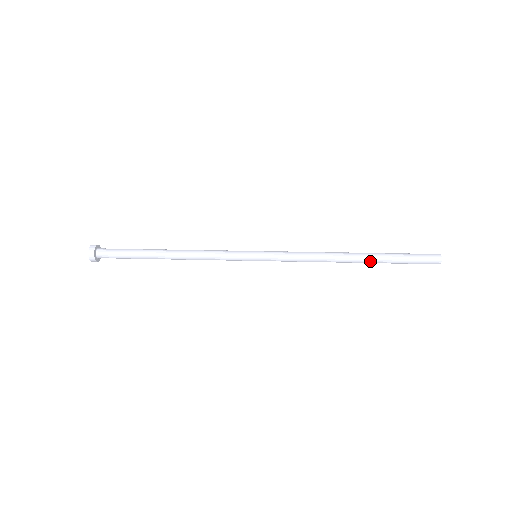
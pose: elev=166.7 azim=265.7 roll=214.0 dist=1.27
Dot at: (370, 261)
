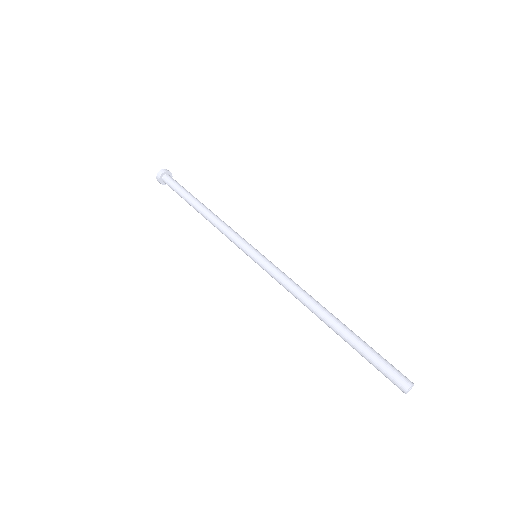
Dot at: occluded
